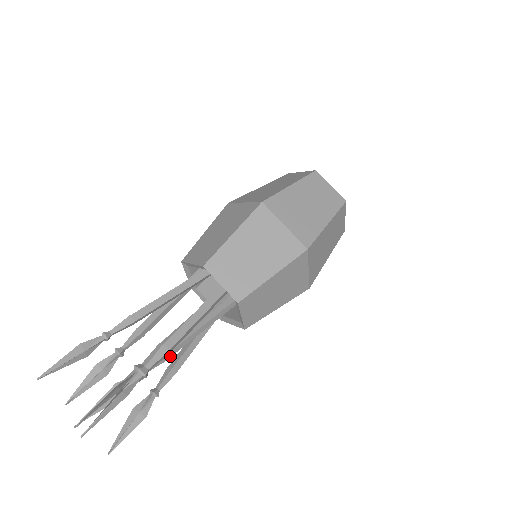
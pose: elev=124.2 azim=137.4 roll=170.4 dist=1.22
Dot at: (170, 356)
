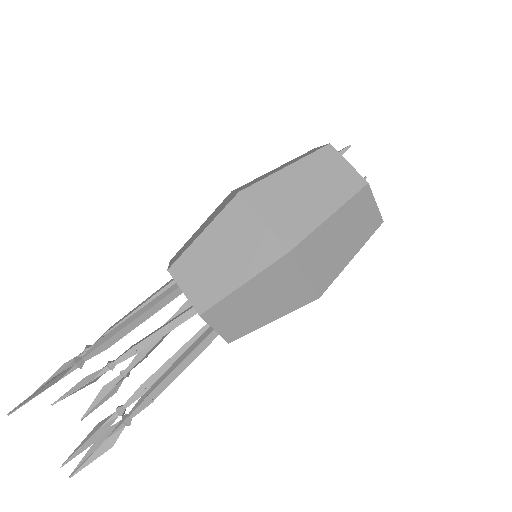
Dot at: (143, 348)
